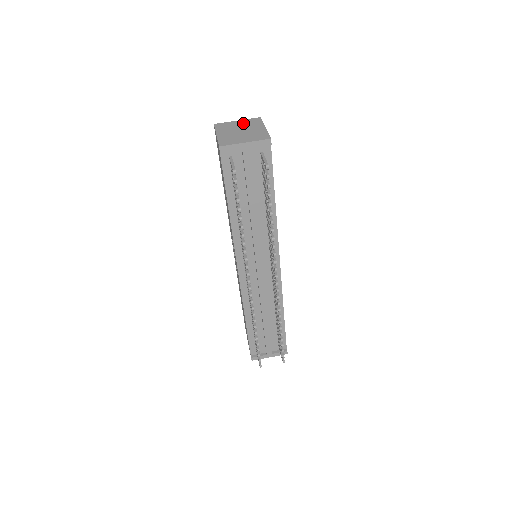
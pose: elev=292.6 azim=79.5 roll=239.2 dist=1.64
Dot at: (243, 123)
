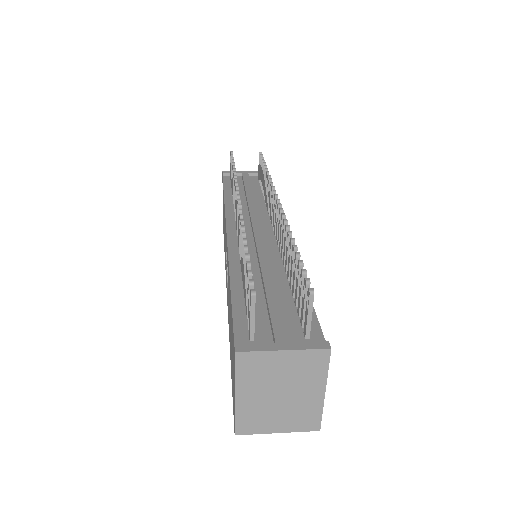
Dot at: occluded
